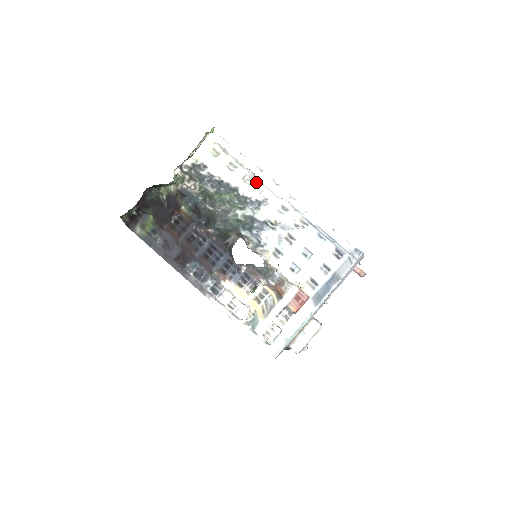
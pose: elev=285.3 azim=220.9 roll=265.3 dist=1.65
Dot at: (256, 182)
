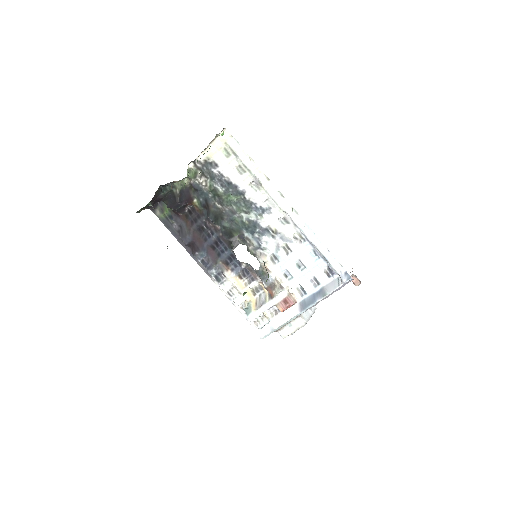
Dot at: (262, 190)
